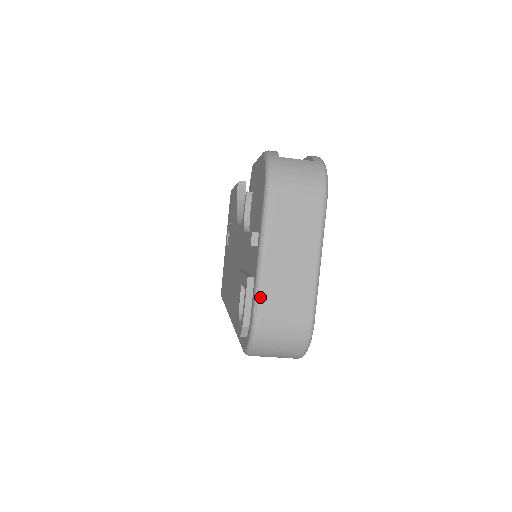
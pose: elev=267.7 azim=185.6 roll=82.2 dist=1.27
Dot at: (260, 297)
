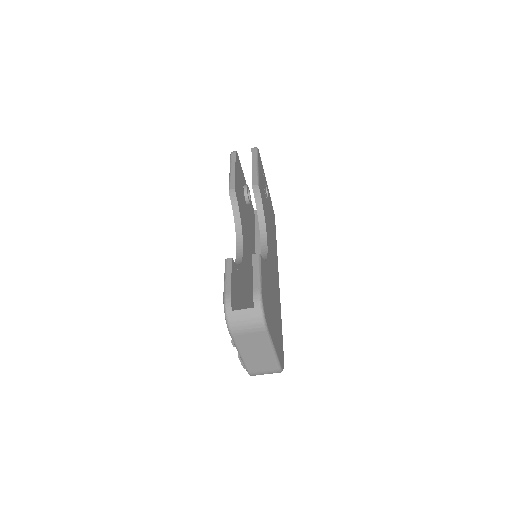
Dot at: (247, 367)
